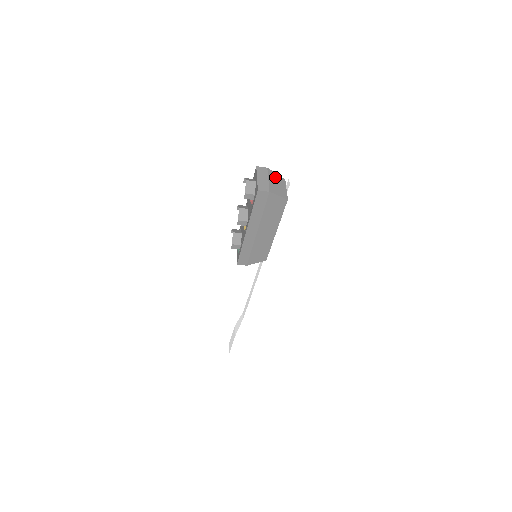
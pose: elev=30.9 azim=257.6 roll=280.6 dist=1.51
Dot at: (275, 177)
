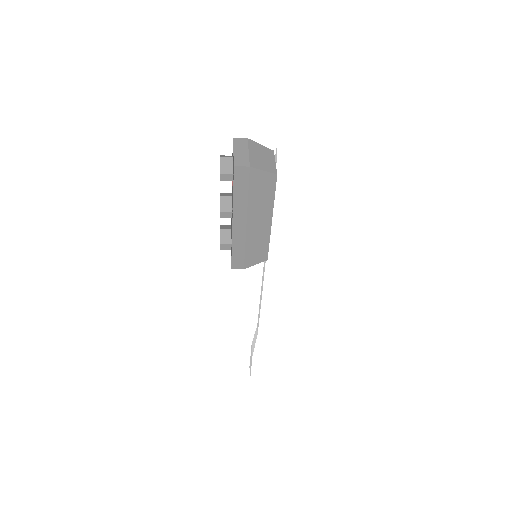
Dot at: (259, 149)
